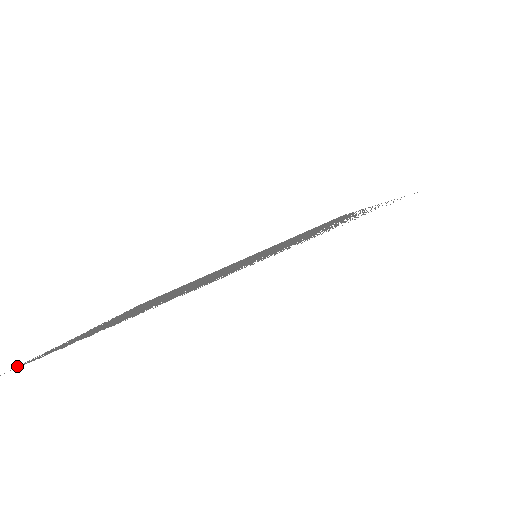
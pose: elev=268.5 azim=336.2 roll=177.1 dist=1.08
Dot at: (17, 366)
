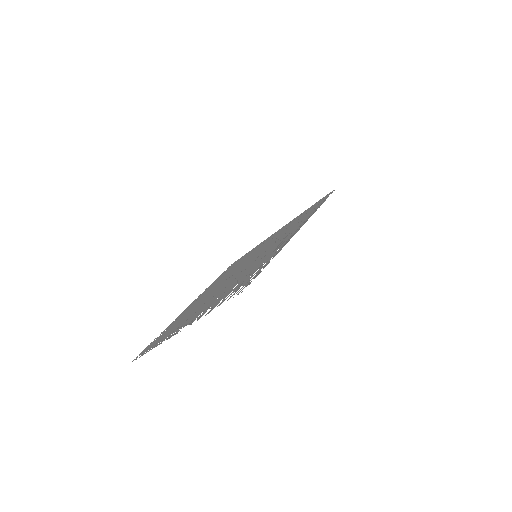
Dot at: (140, 353)
